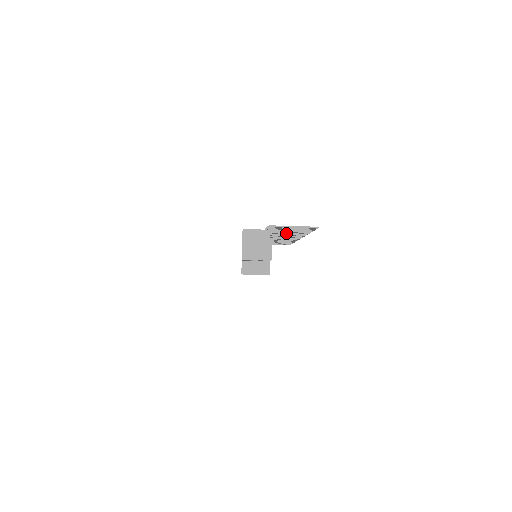
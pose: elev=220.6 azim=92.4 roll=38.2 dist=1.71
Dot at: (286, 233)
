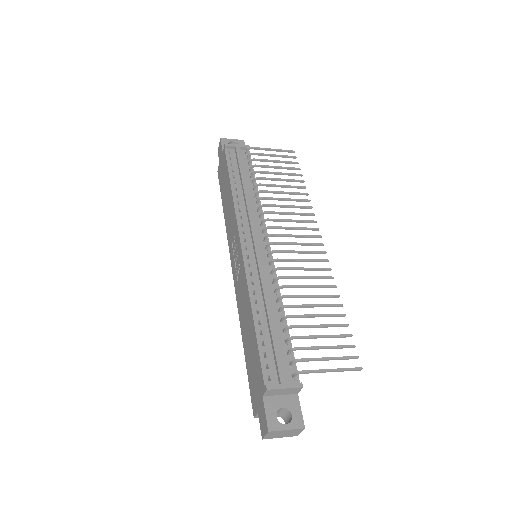
Dot at: (311, 297)
